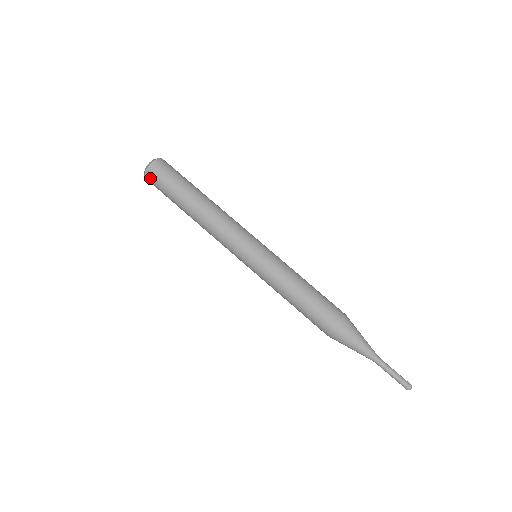
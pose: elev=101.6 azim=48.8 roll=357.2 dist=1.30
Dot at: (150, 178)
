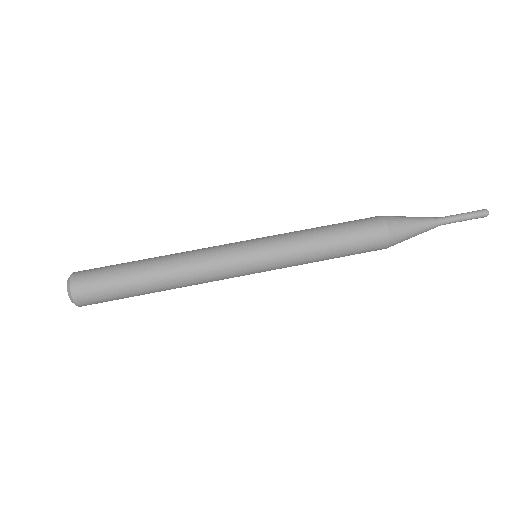
Dot at: (86, 303)
